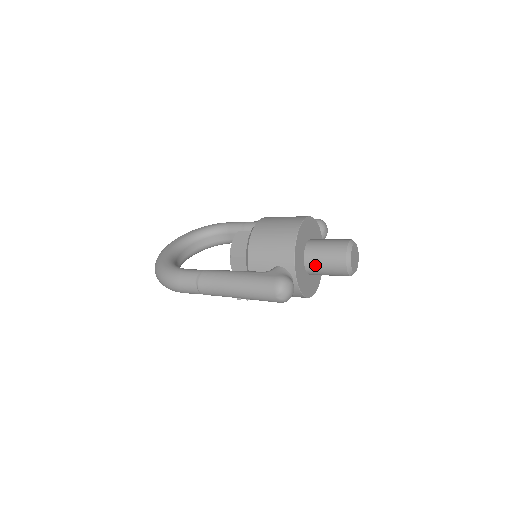
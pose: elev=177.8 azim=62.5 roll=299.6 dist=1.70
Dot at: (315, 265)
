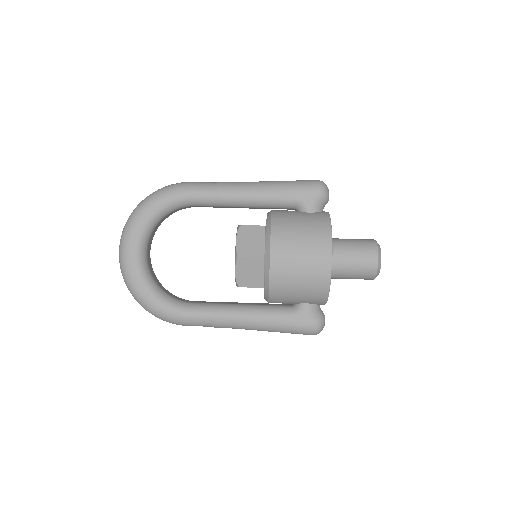
Dot at: occluded
